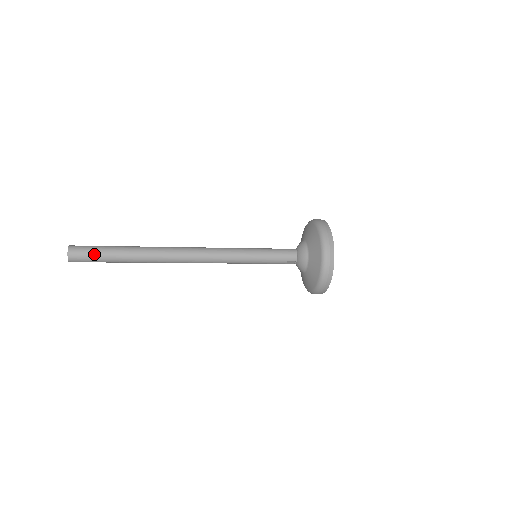
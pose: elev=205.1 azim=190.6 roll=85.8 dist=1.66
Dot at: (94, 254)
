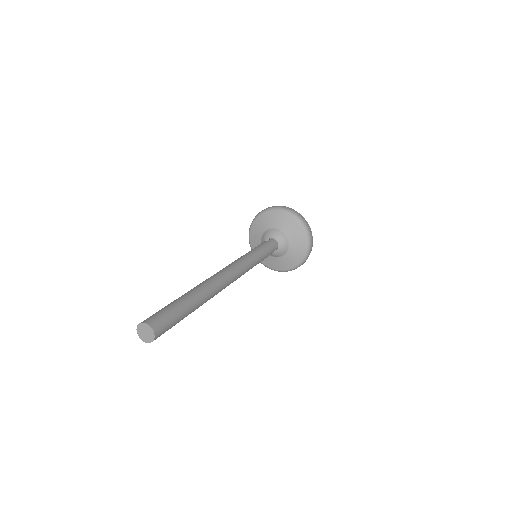
Dot at: (174, 320)
